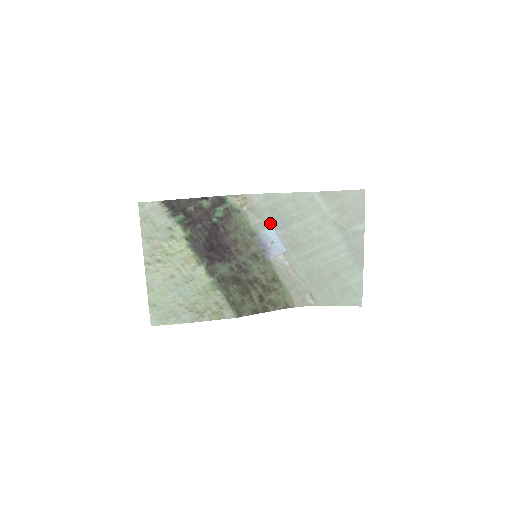
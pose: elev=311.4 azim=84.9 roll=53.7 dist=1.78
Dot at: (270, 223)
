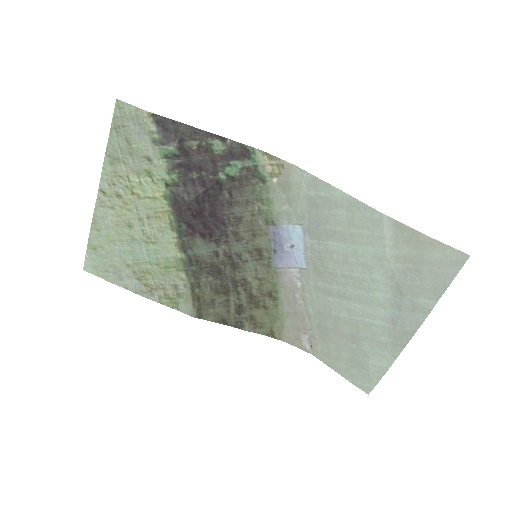
Dot at: (301, 220)
